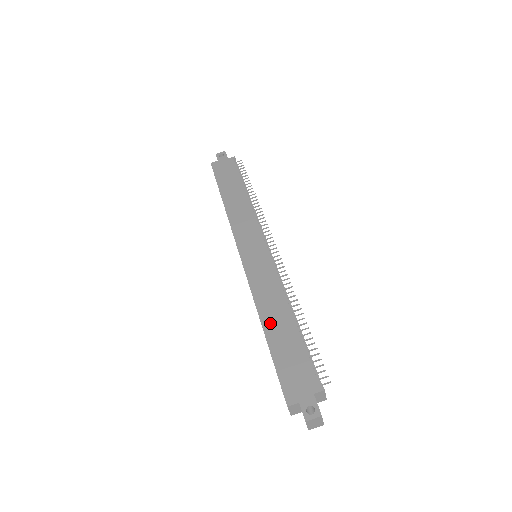
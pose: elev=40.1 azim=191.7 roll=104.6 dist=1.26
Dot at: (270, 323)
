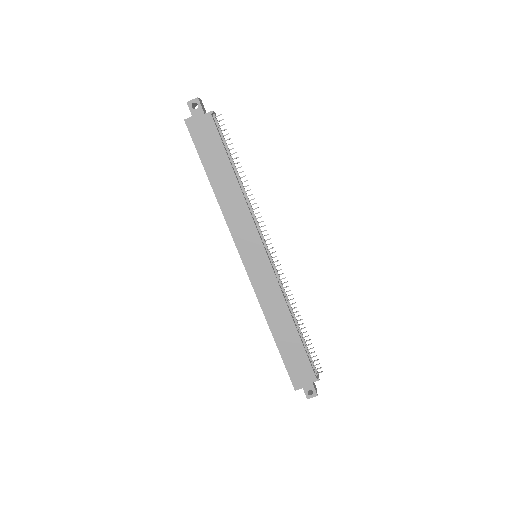
Dot at: (278, 331)
